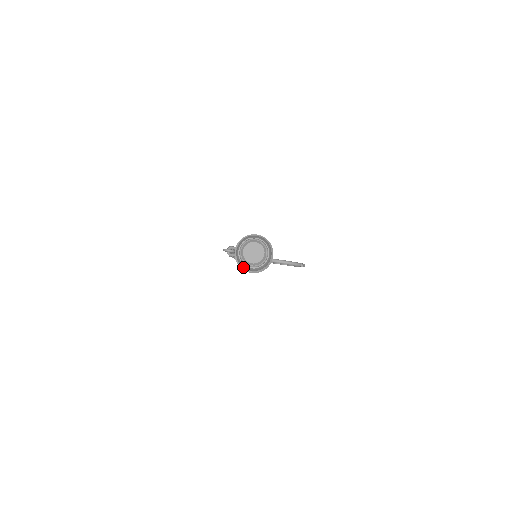
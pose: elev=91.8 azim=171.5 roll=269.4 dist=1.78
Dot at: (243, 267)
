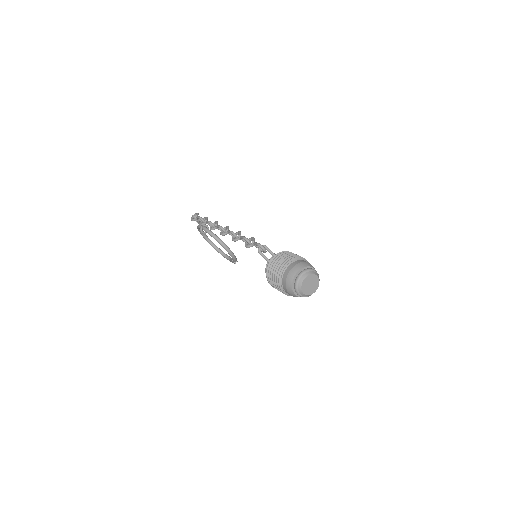
Dot at: (286, 286)
